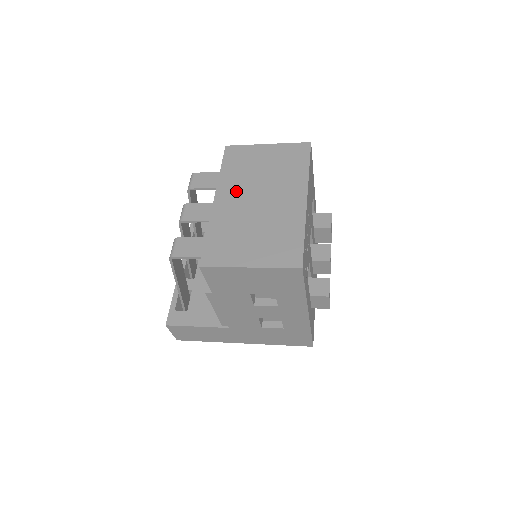
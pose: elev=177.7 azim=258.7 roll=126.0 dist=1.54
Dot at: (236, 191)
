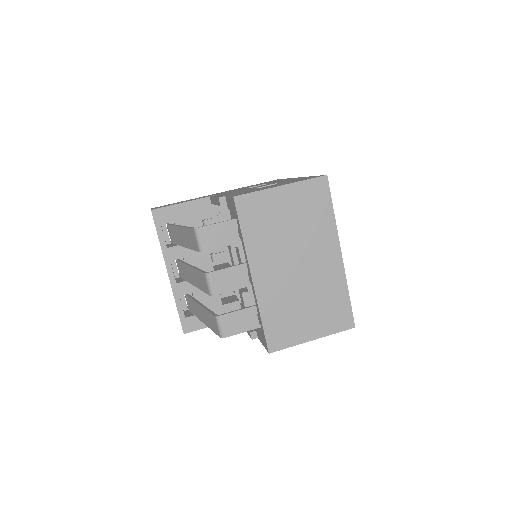
Dot at: (271, 261)
